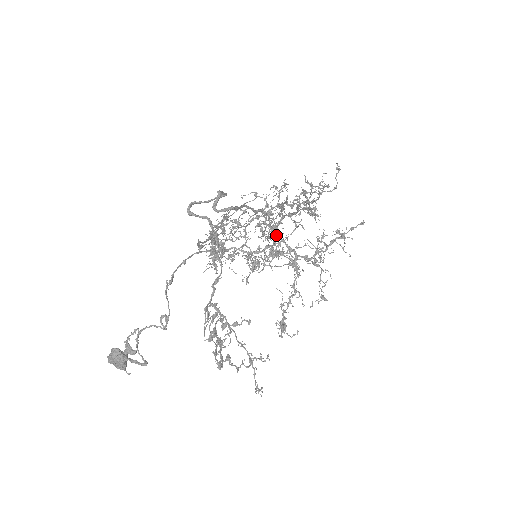
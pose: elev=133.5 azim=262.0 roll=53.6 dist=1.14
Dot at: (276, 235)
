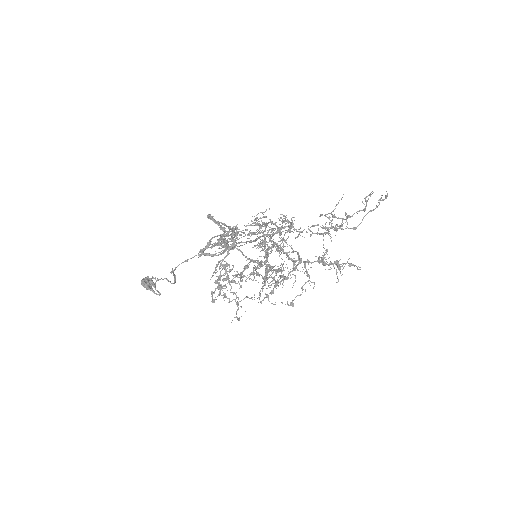
Dot at: (261, 265)
